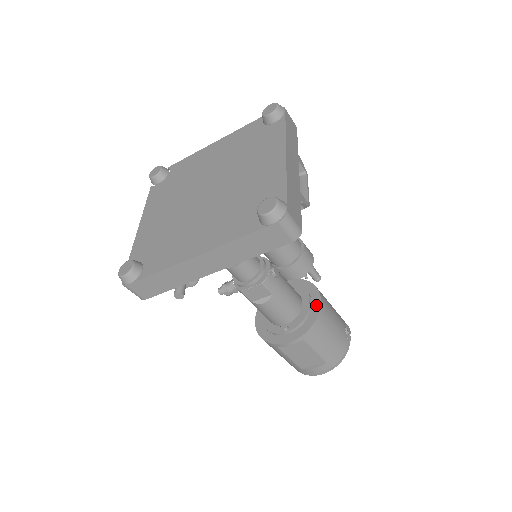
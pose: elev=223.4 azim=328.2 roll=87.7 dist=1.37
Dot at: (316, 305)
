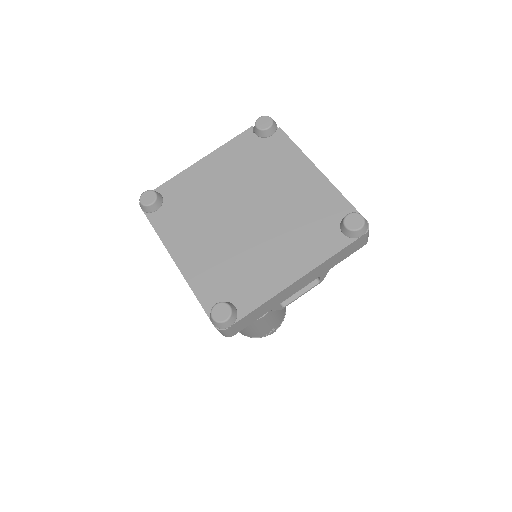
Dot at: occluded
